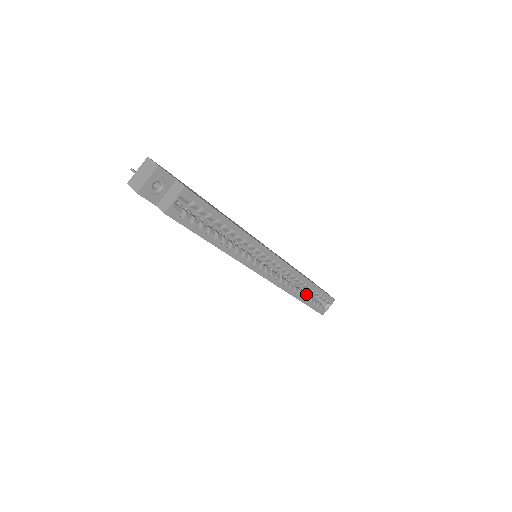
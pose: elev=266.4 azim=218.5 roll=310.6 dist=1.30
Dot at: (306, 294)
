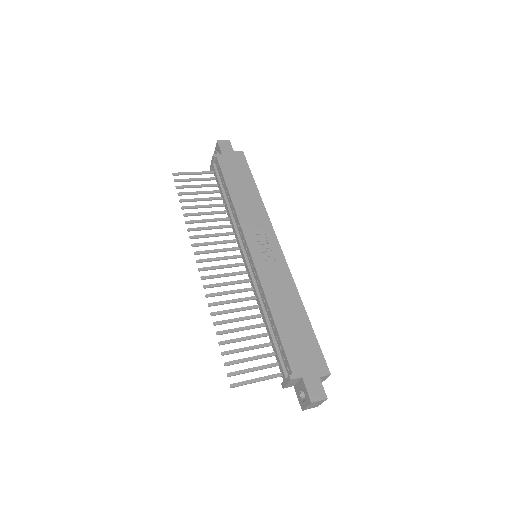
Dot at: occluded
